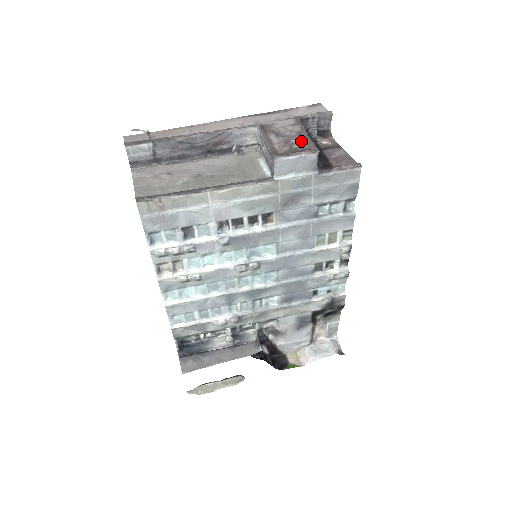
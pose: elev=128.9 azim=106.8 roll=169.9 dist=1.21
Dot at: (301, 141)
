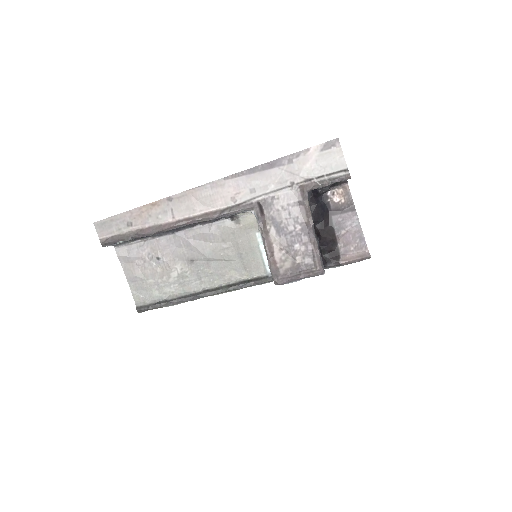
Dot at: (306, 249)
